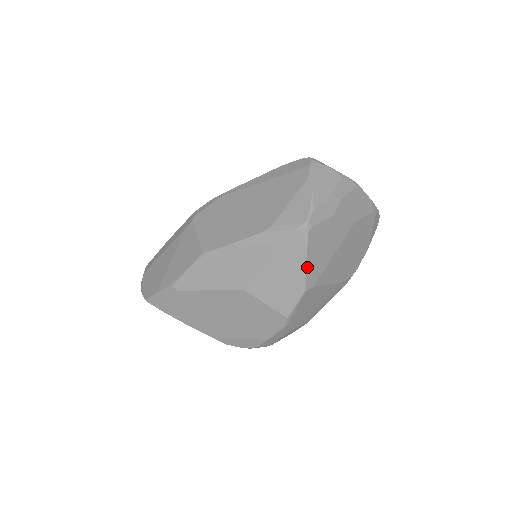
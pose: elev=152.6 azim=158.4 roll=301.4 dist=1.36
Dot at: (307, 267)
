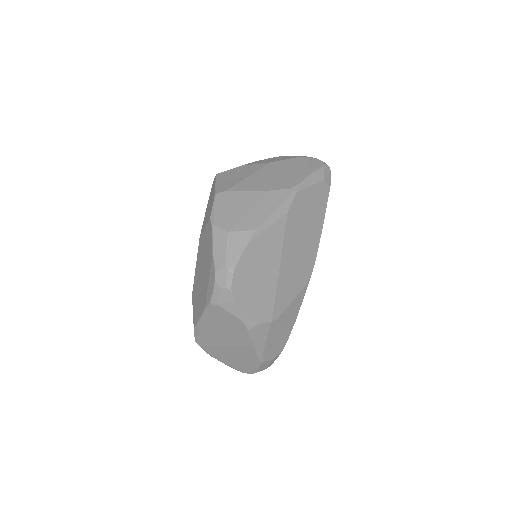
Dot at: (217, 186)
